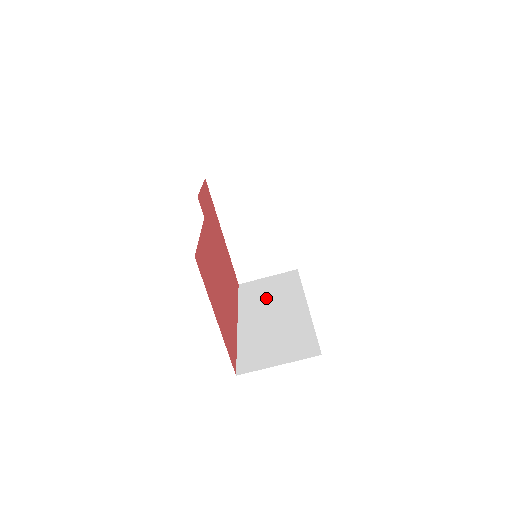
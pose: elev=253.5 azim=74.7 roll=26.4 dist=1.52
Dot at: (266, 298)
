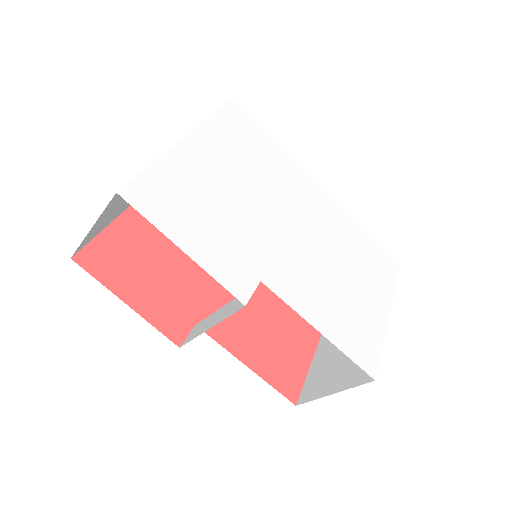
Dot at: occluded
